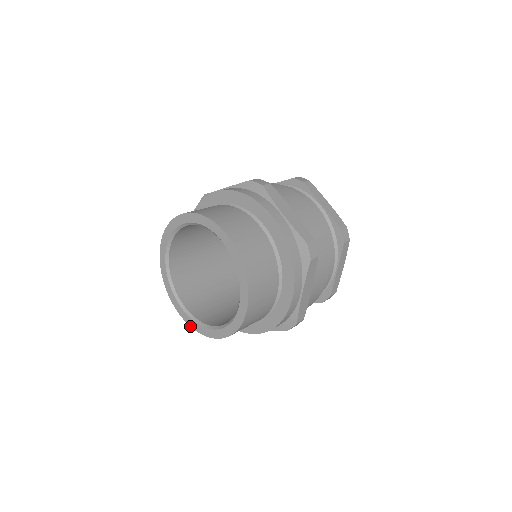
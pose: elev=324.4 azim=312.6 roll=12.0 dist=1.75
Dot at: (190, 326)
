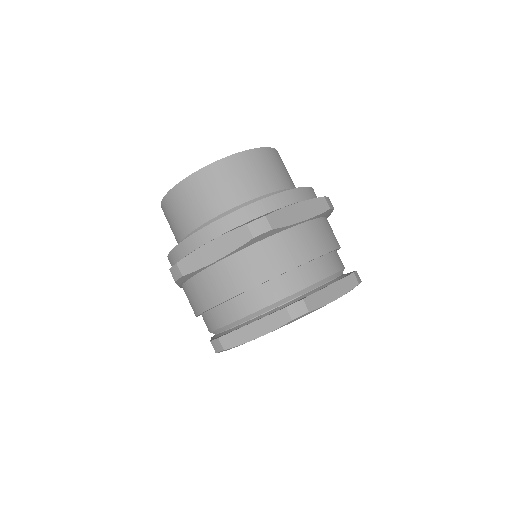
Dot at: (163, 198)
